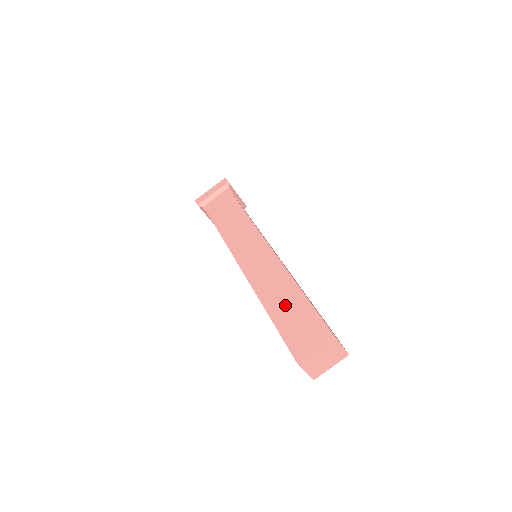
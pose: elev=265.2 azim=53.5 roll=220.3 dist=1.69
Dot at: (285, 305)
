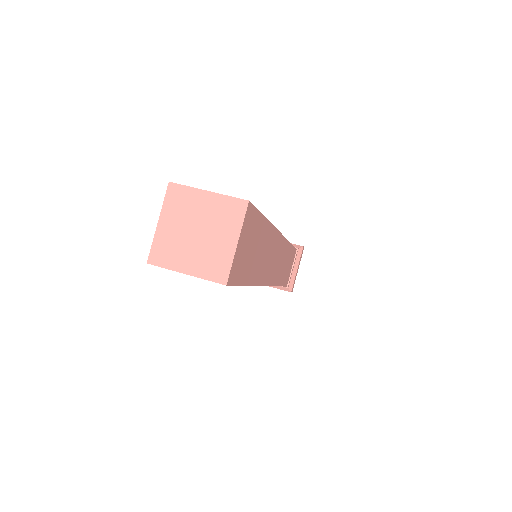
Dot at: occluded
